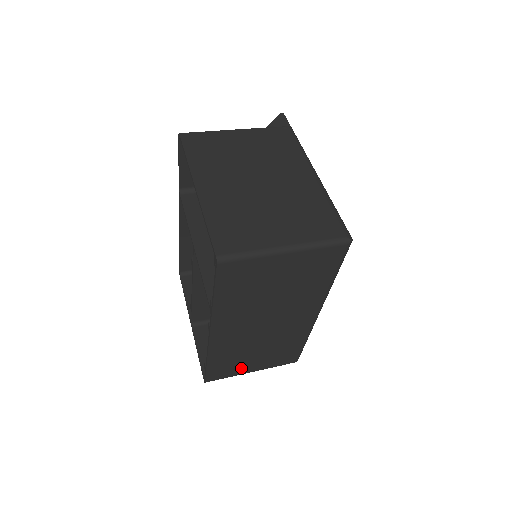
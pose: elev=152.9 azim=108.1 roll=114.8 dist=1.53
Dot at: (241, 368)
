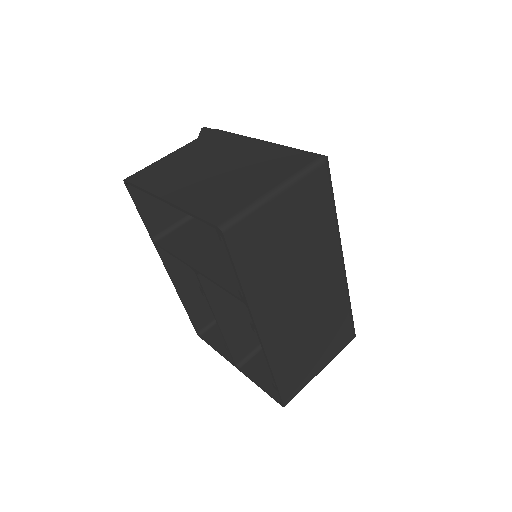
Dot at: (309, 369)
